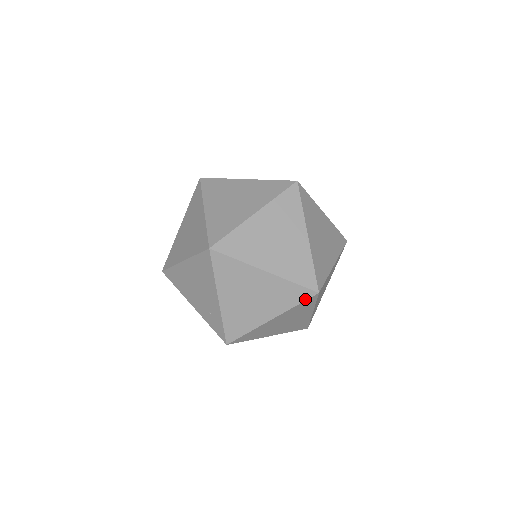
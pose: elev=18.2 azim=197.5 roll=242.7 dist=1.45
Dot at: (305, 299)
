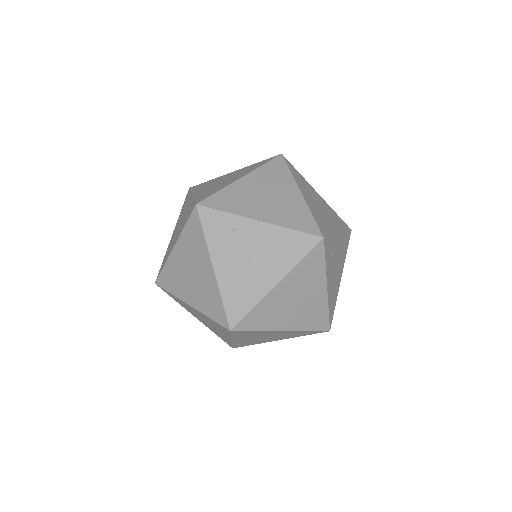
Dot at: occluded
